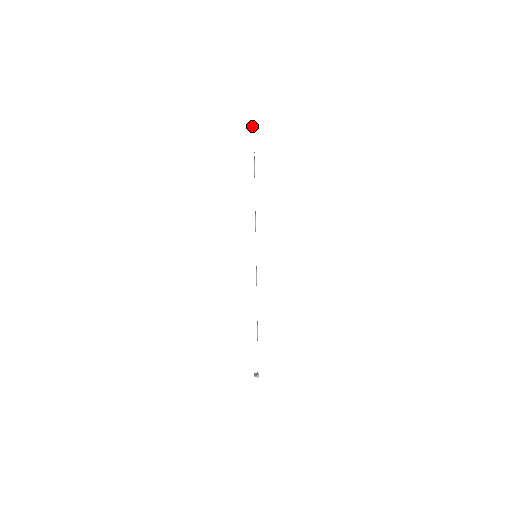
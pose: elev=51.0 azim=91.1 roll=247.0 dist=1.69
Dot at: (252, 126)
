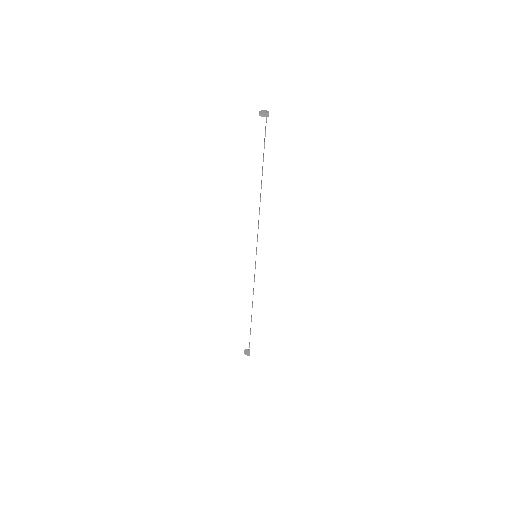
Dot at: (264, 115)
